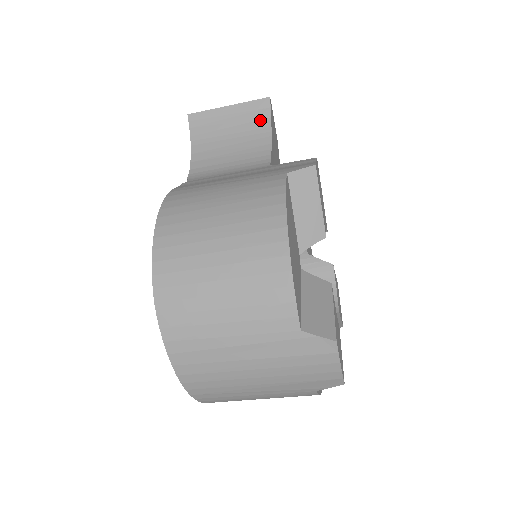
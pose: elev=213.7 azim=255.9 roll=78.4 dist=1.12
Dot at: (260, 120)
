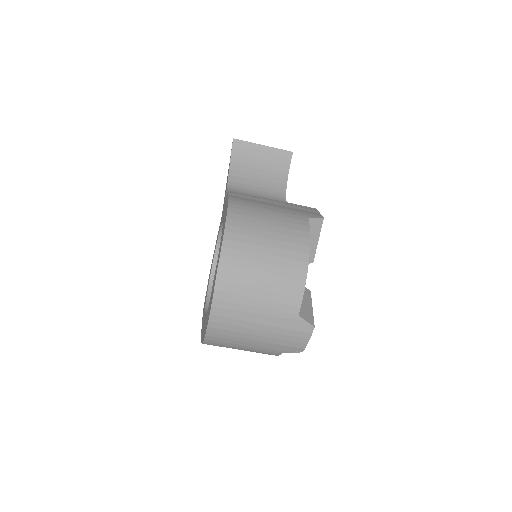
Dot at: (282, 165)
